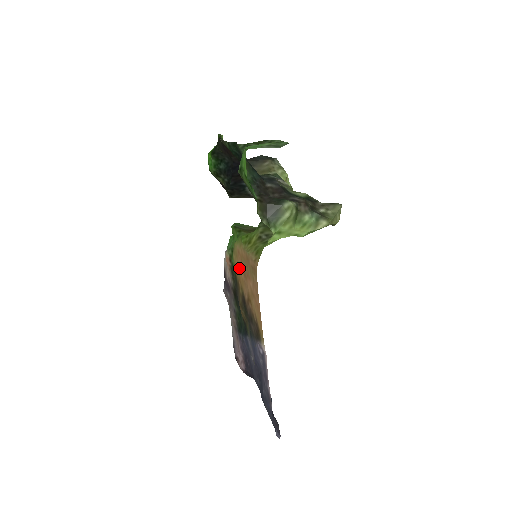
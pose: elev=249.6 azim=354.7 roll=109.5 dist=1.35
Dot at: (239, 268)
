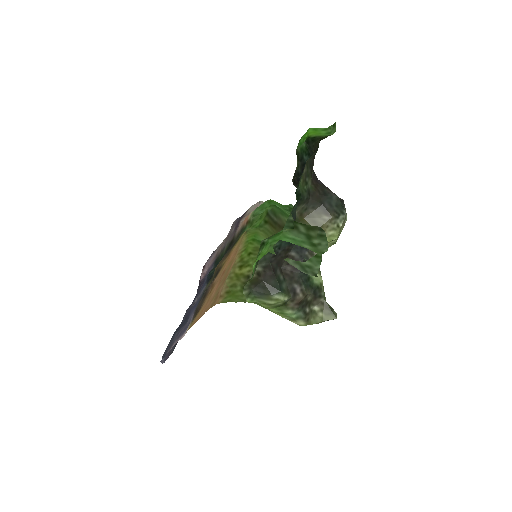
Dot at: (232, 255)
